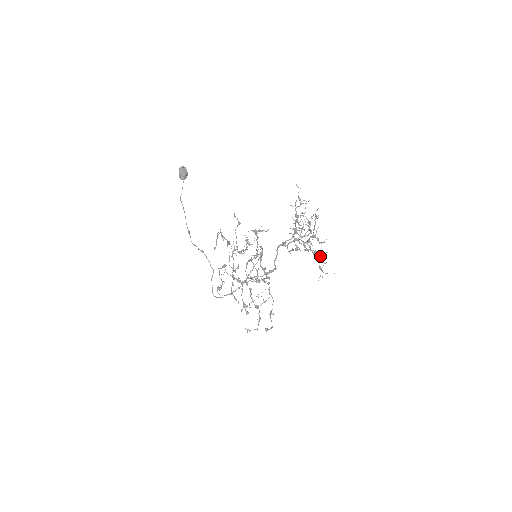
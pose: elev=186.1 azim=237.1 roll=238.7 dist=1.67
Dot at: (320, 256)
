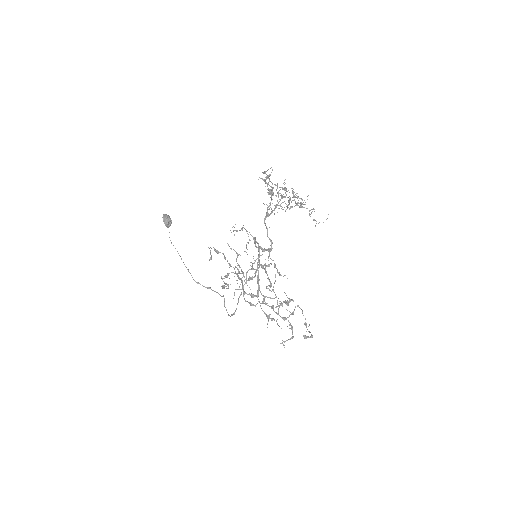
Dot at: (310, 214)
